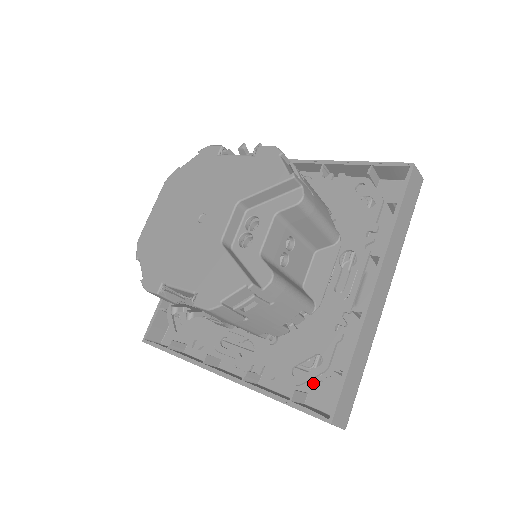
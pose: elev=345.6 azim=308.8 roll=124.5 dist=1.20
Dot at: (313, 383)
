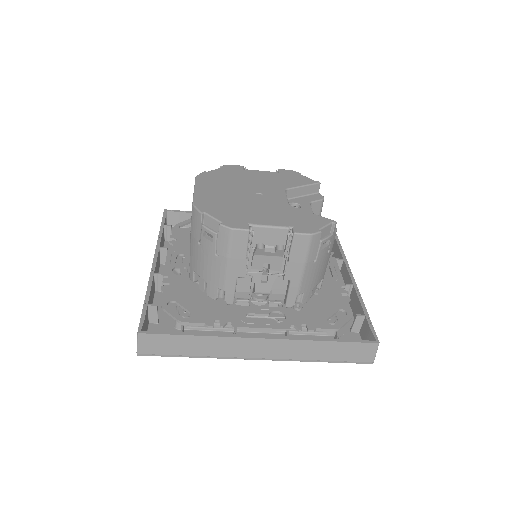
Dot at: occluded
